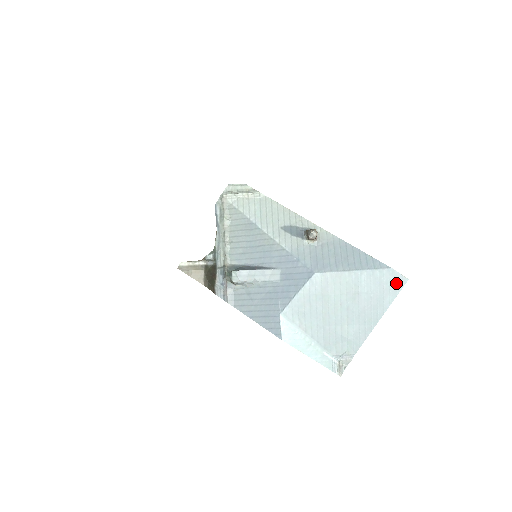
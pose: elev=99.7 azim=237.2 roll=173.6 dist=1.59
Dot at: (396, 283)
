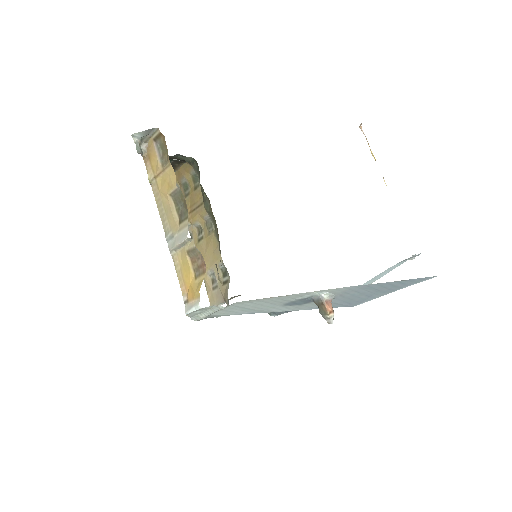
Dot at: occluded
